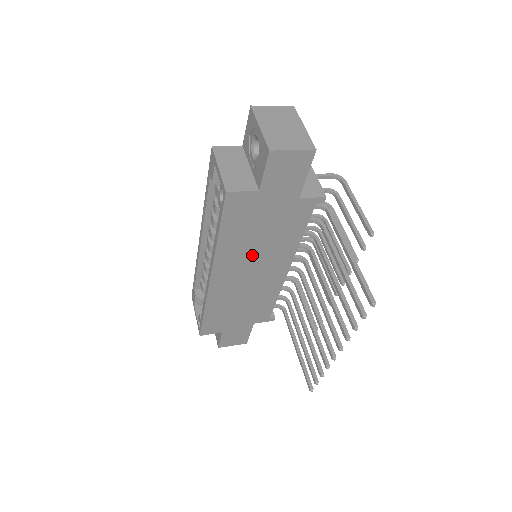
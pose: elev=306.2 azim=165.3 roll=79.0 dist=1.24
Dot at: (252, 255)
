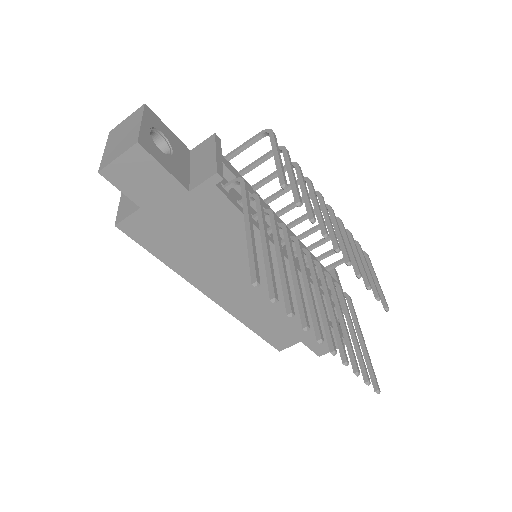
Dot at: (222, 263)
